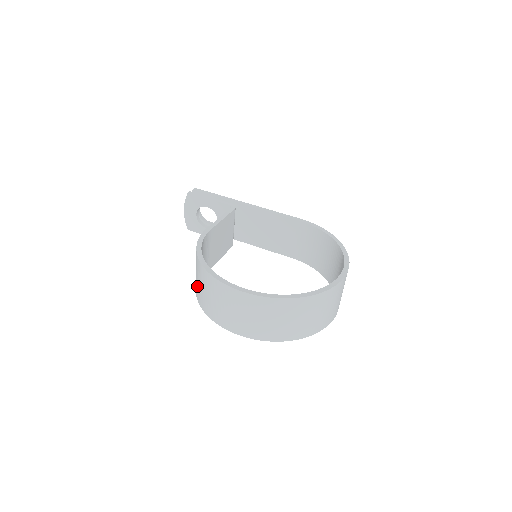
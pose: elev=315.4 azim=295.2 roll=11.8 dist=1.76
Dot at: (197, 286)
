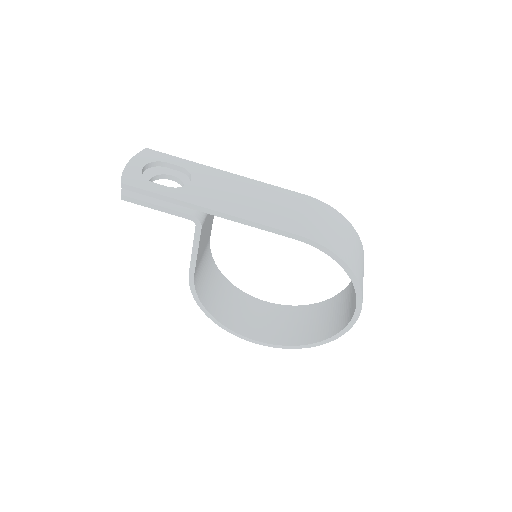
Dot at: occluded
